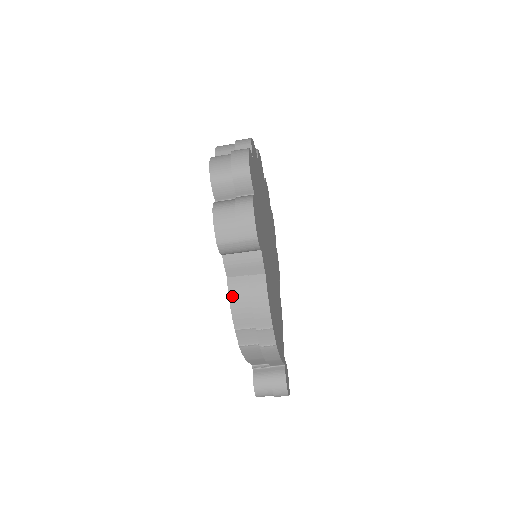
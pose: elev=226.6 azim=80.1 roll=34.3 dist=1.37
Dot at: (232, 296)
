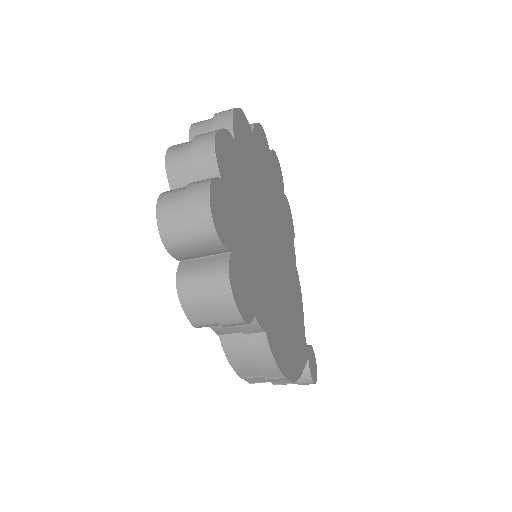
Dot at: (229, 354)
